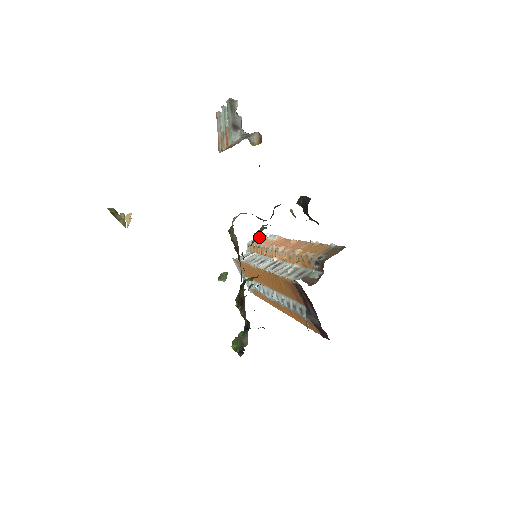
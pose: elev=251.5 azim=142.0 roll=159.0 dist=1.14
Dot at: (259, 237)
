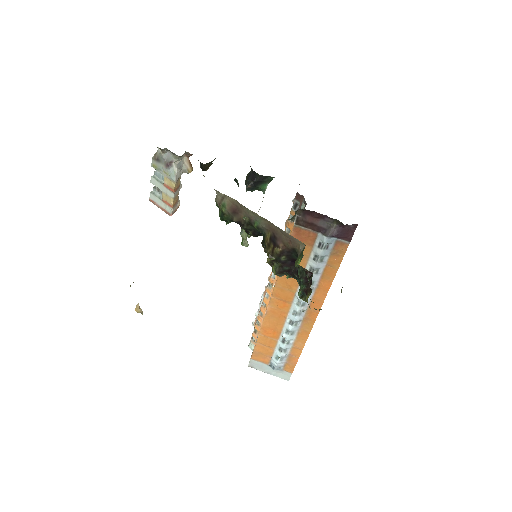
Dot at: occluded
